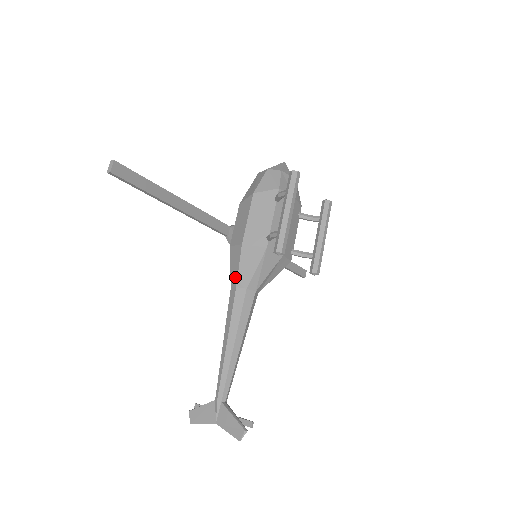
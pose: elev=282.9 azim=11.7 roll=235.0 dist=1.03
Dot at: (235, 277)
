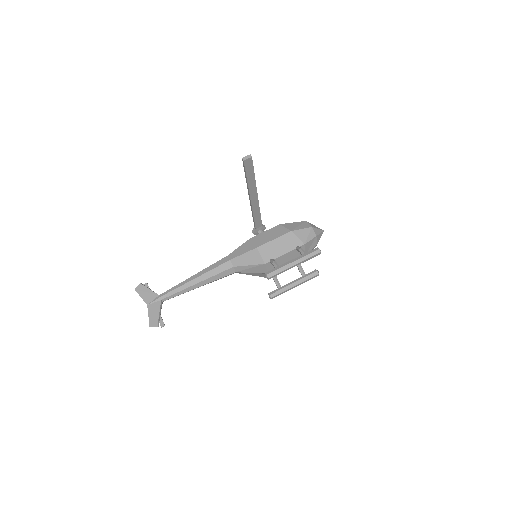
Dot at: (235, 255)
